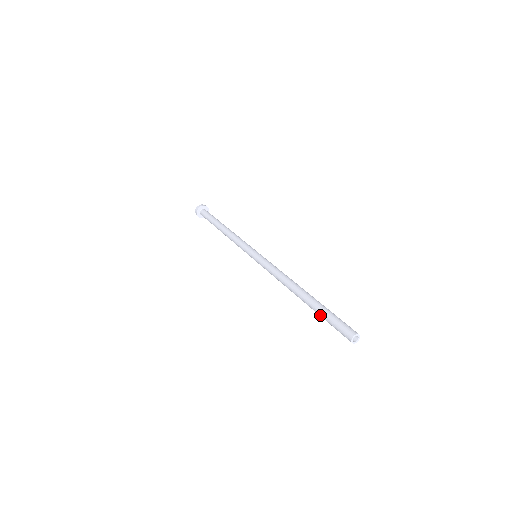
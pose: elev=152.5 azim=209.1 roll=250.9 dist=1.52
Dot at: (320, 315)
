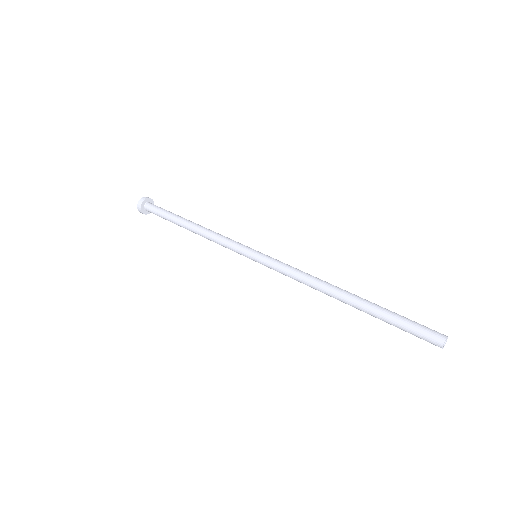
Dot at: (385, 318)
